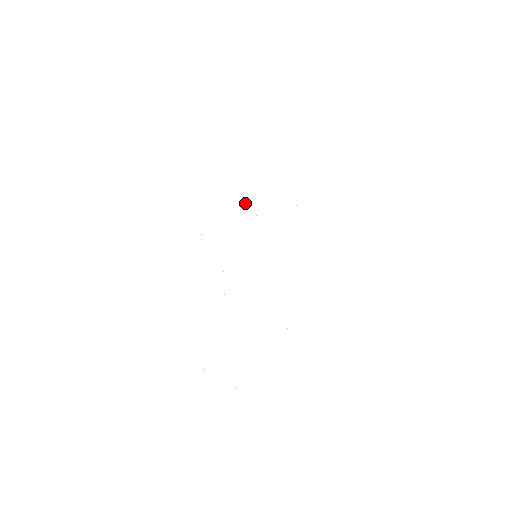
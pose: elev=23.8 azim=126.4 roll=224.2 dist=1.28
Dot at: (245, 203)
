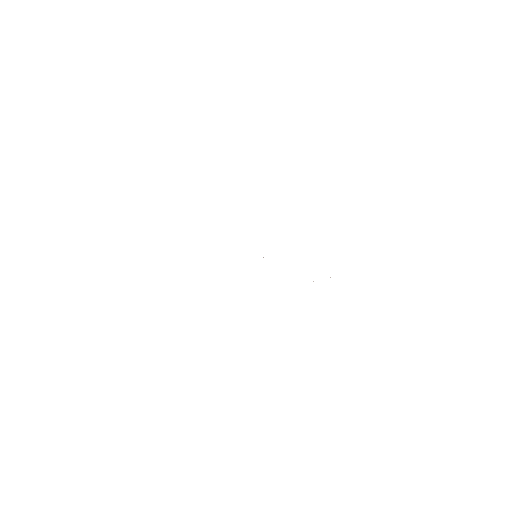
Dot at: occluded
